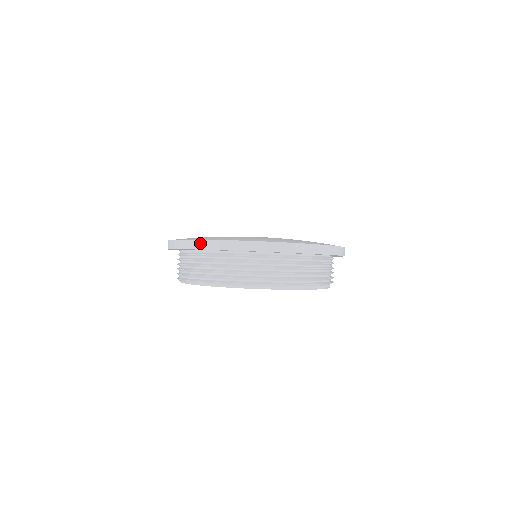
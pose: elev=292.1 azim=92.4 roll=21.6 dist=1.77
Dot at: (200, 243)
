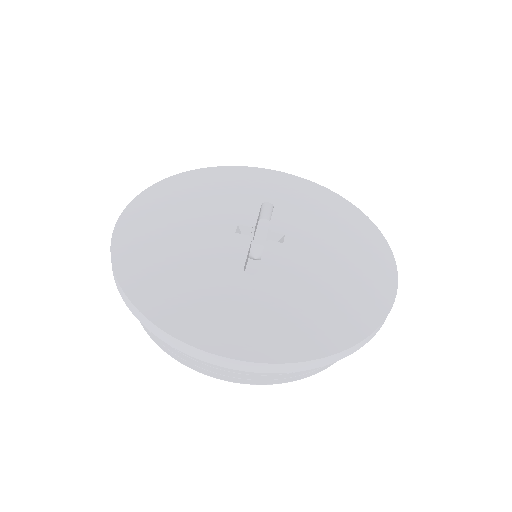
Dot at: (144, 320)
